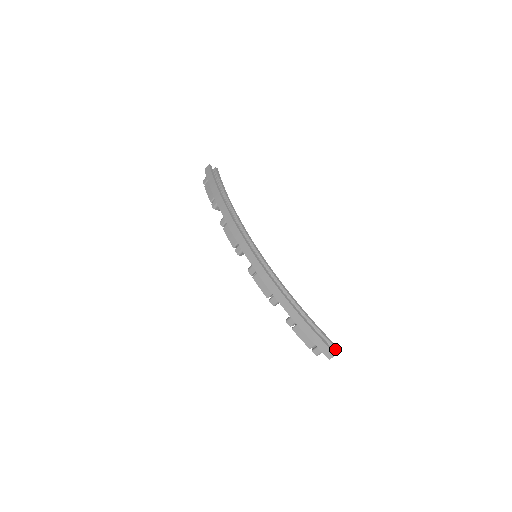
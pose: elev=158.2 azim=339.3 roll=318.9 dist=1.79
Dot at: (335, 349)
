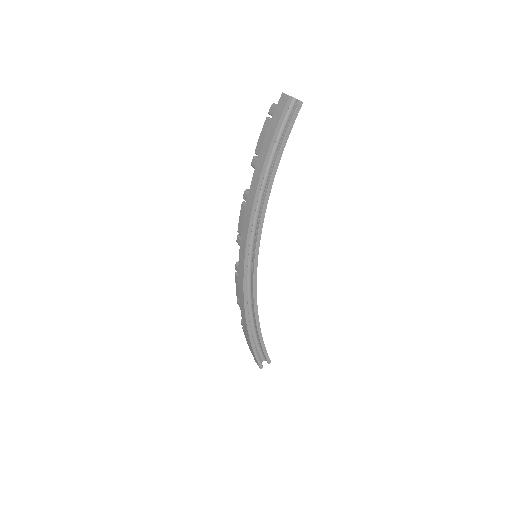
Dot at: (267, 362)
